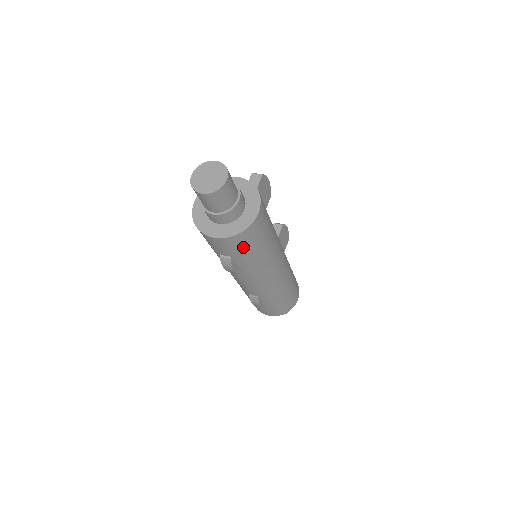
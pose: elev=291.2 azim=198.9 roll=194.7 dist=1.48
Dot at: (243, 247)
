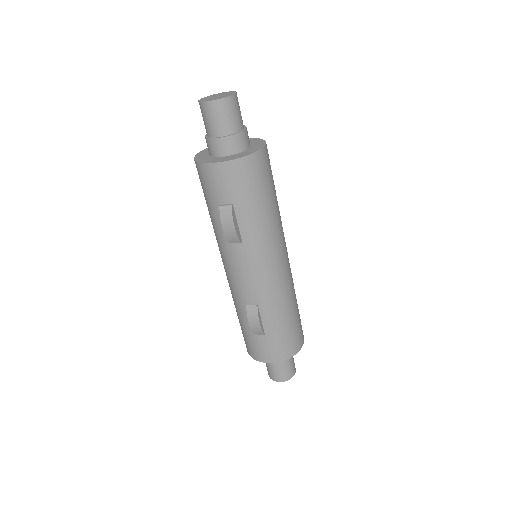
Dot at: (246, 185)
